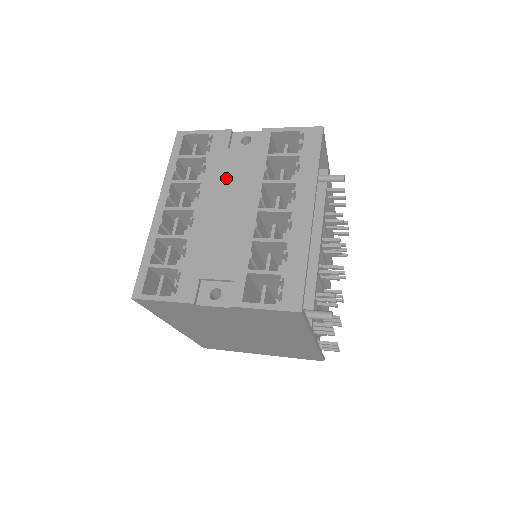
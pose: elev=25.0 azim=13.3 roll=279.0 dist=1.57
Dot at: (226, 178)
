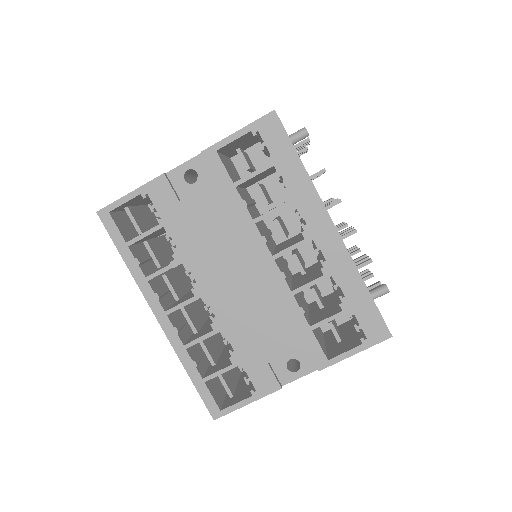
Dot at: (208, 240)
